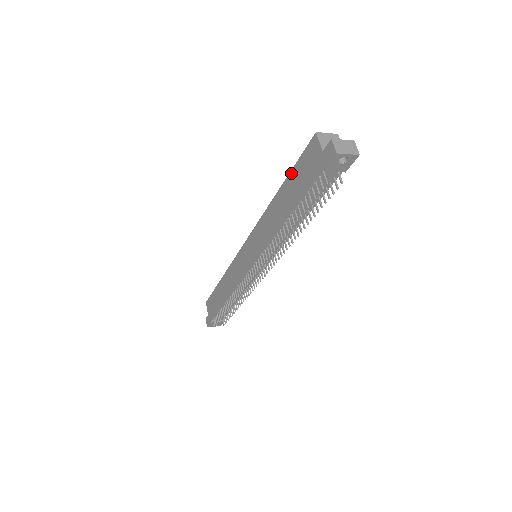
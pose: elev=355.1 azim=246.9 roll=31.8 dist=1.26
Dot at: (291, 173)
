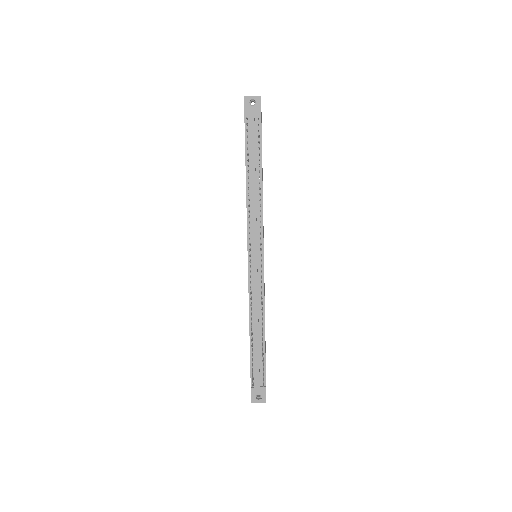
Dot at: occluded
